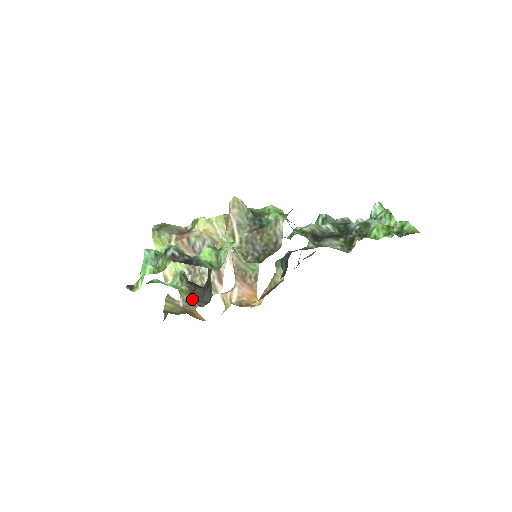
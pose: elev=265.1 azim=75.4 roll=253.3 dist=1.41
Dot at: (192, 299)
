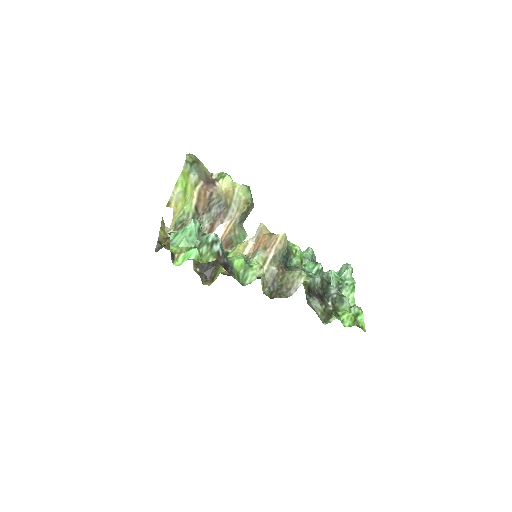
Dot at: (196, 267)
